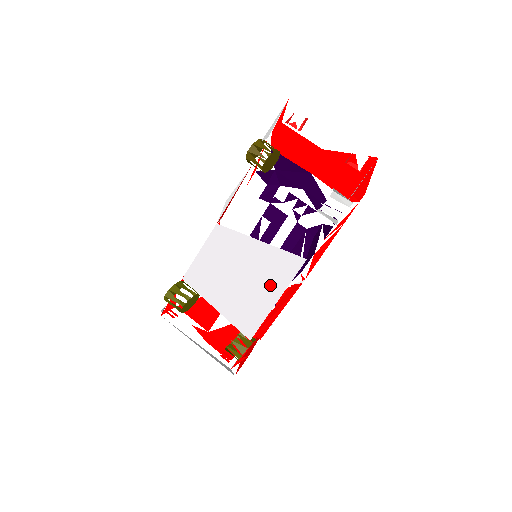
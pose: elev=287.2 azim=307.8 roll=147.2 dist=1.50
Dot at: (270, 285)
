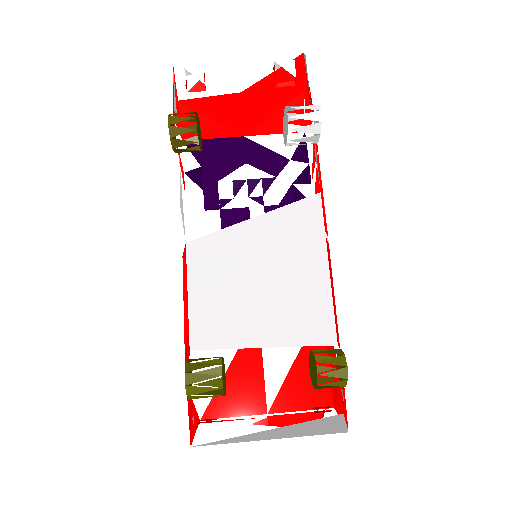
Dot at: (305, 256)
